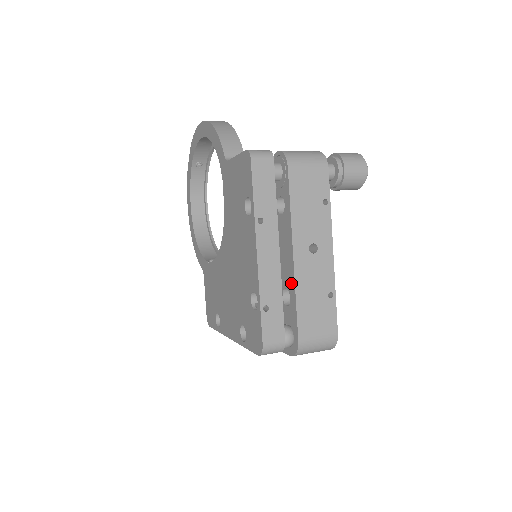
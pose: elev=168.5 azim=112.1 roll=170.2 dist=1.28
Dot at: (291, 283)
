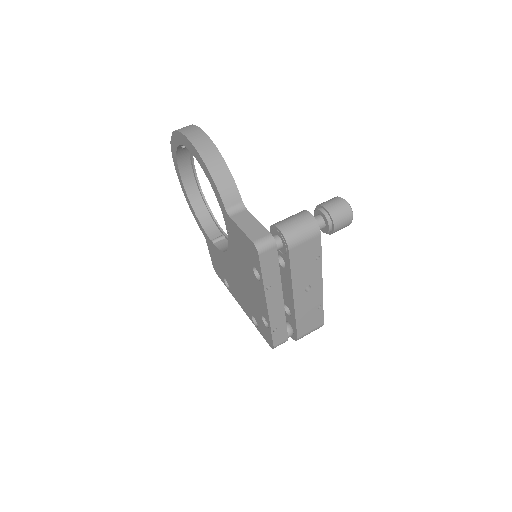
Dot at: (291, 309)
